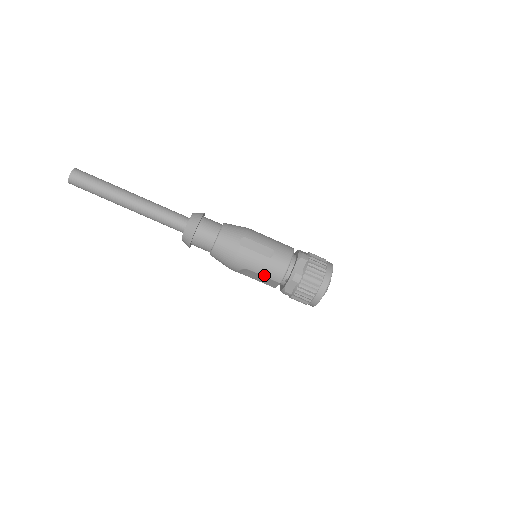
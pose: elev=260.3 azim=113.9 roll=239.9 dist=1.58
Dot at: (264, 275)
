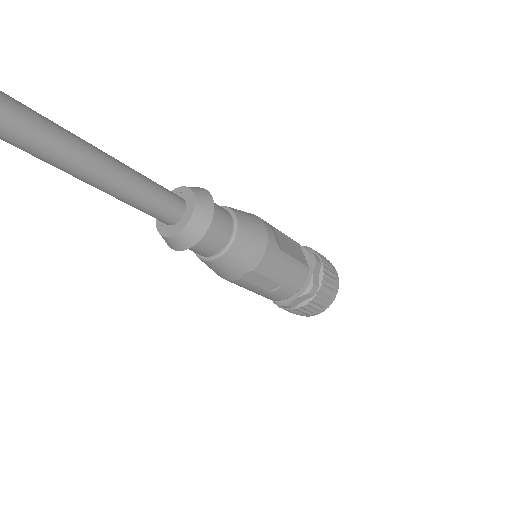
Dot at: occluded
